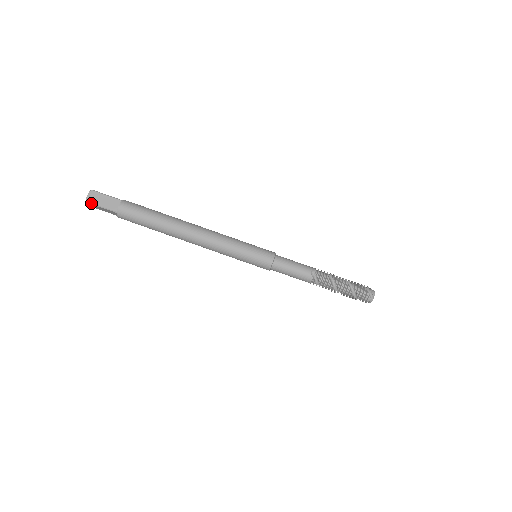
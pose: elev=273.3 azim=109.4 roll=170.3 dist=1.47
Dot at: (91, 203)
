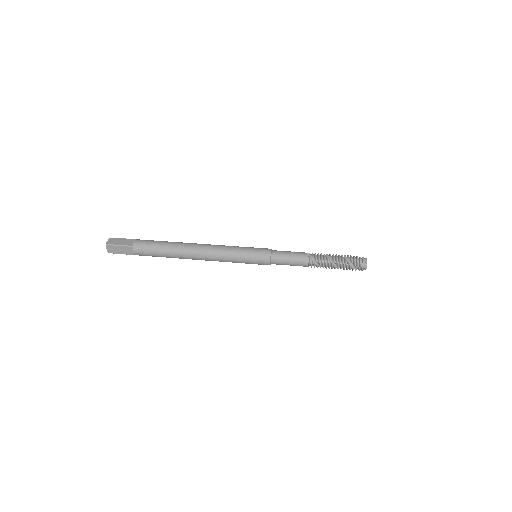
Dot at: (111, 244)
